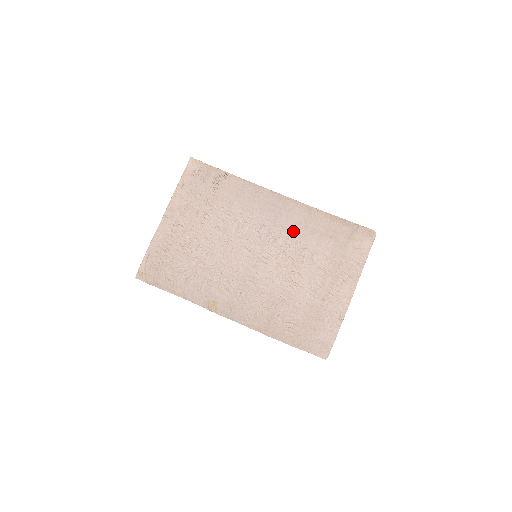
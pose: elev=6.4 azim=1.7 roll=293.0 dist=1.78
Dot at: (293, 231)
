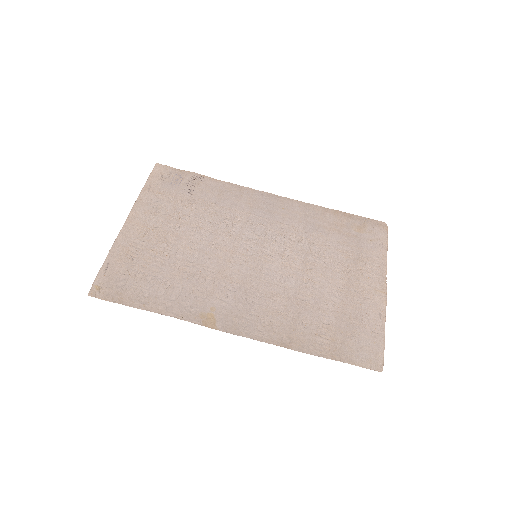
Dot at: (294, 227)
